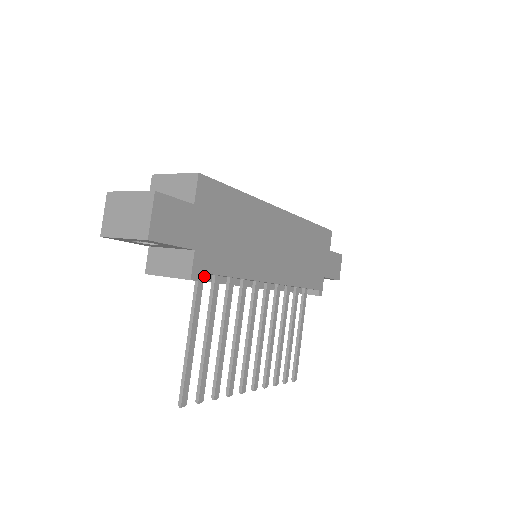
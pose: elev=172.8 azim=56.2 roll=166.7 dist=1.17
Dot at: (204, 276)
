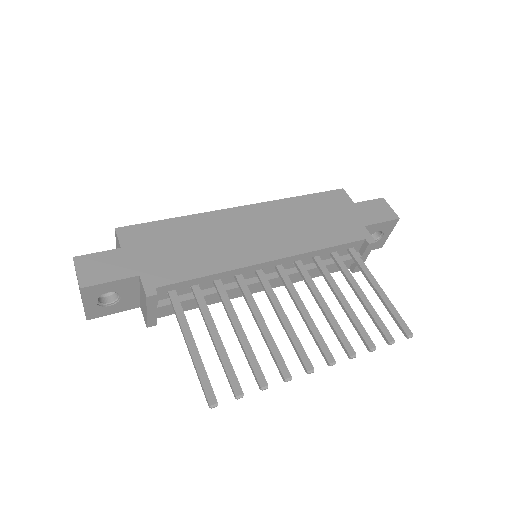
Dot at: (189, 295)
